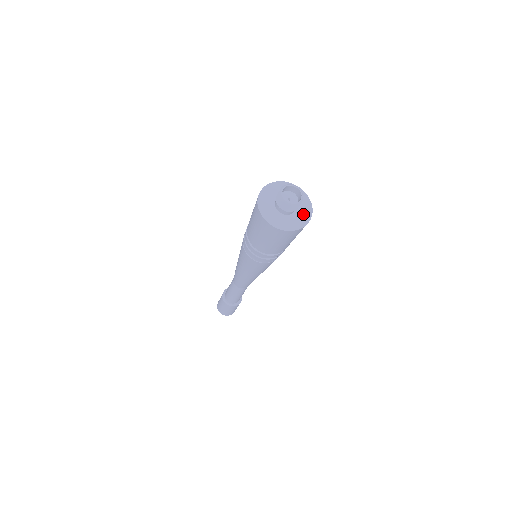
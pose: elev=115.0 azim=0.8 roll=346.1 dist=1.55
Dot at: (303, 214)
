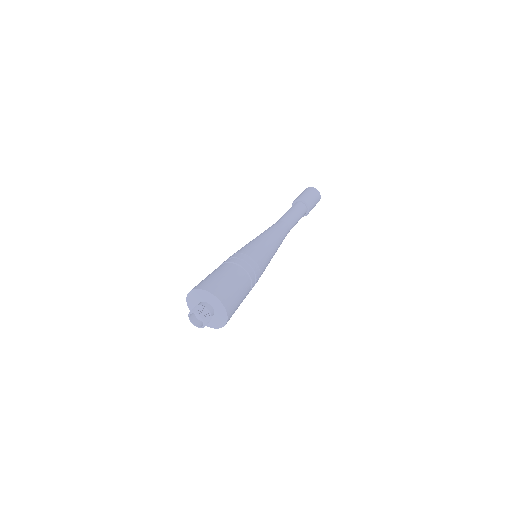
Dot at: (221, 318)
